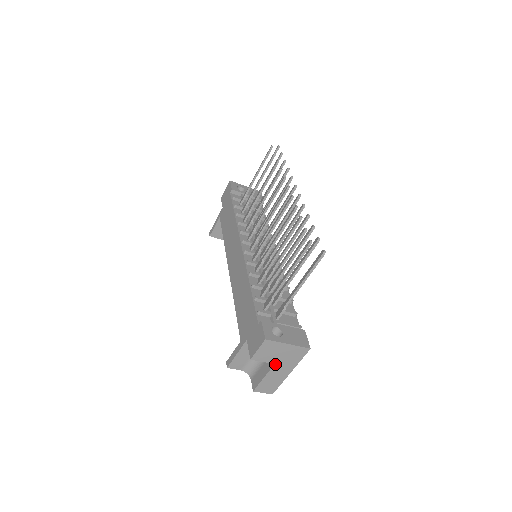
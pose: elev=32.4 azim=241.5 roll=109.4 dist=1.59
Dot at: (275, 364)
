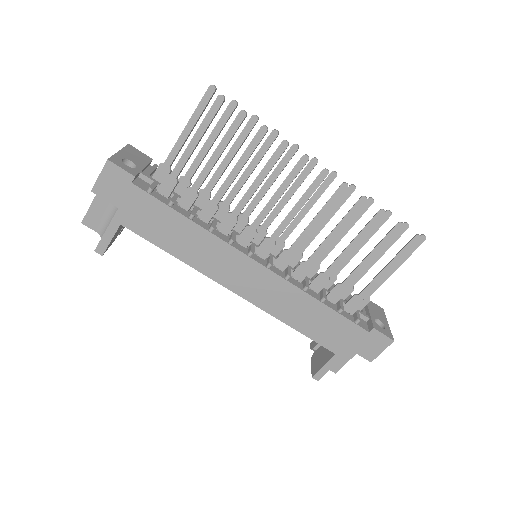
Dot at: occluded
